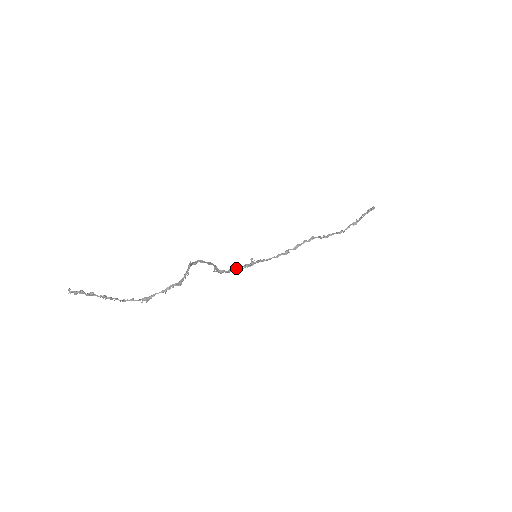
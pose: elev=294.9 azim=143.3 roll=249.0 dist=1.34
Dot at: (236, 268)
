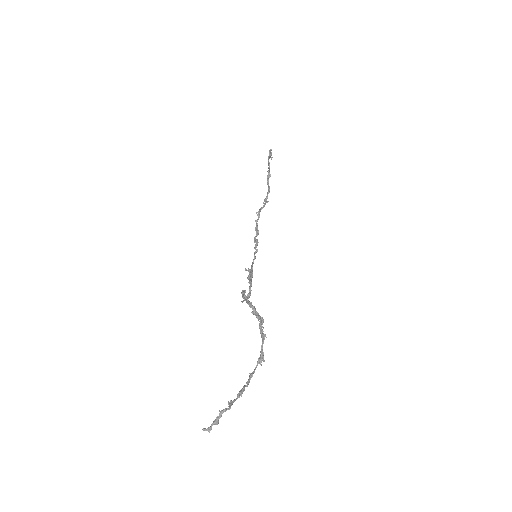
Dot at: (250, 284)
